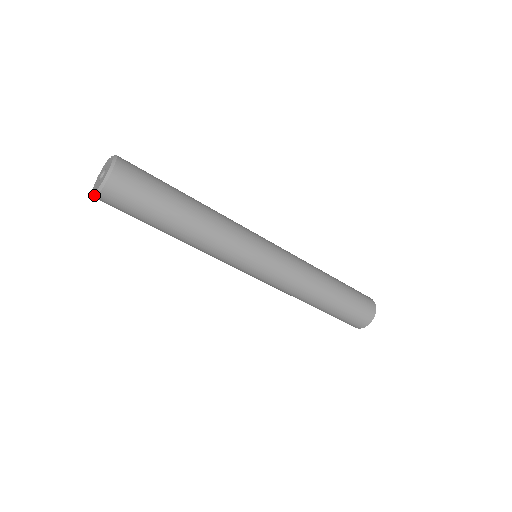
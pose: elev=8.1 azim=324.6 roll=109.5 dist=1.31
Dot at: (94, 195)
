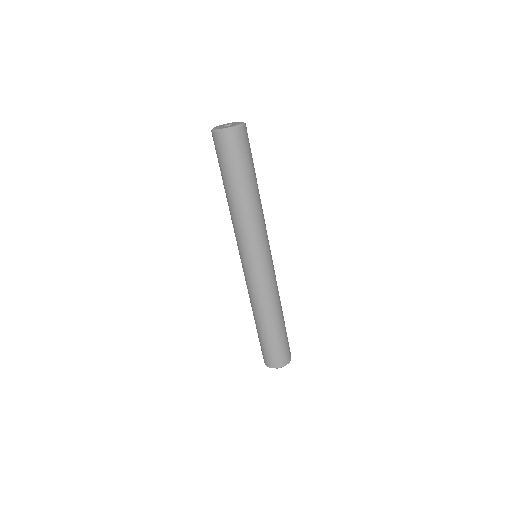
Dot at: (213, 130)
